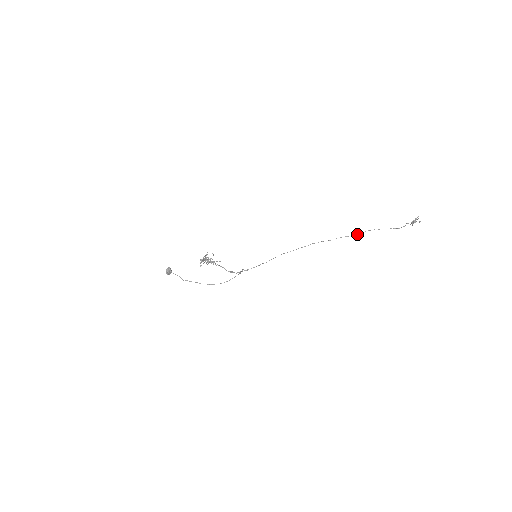
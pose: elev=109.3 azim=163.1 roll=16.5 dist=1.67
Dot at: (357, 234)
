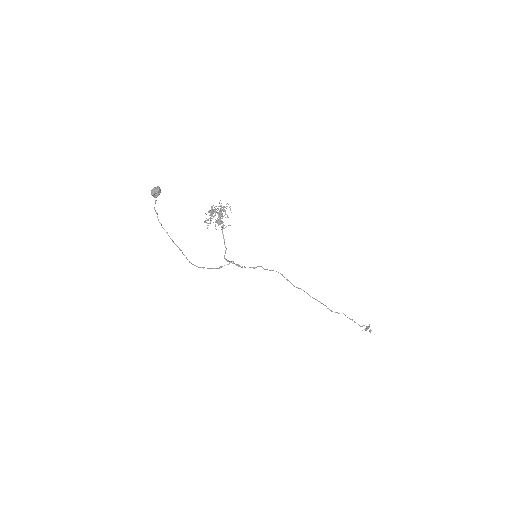
Dot at: occluded
